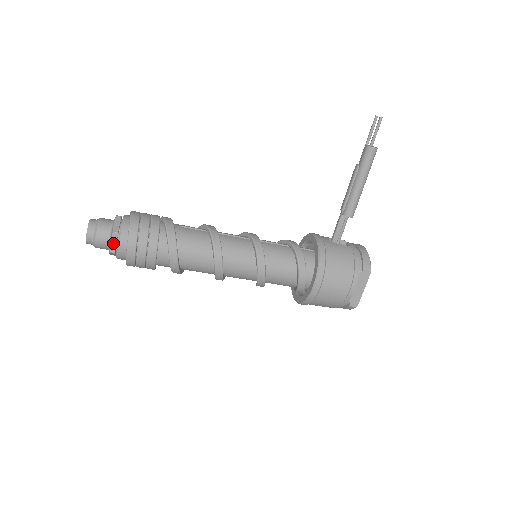
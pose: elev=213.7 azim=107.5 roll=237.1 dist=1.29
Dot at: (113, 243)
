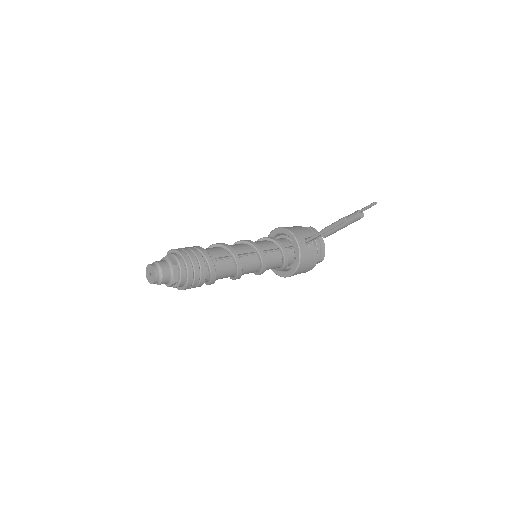
Dot at: (172, 285)
